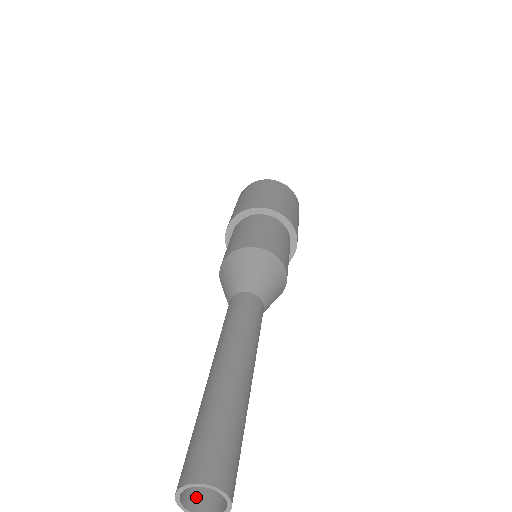
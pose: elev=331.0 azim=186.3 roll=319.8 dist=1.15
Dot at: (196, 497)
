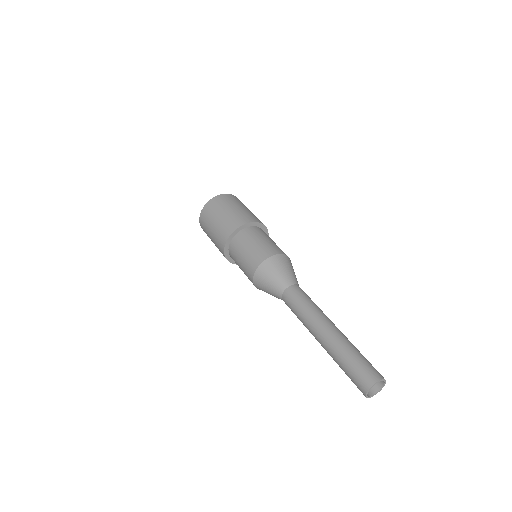
Dot at: occluded
